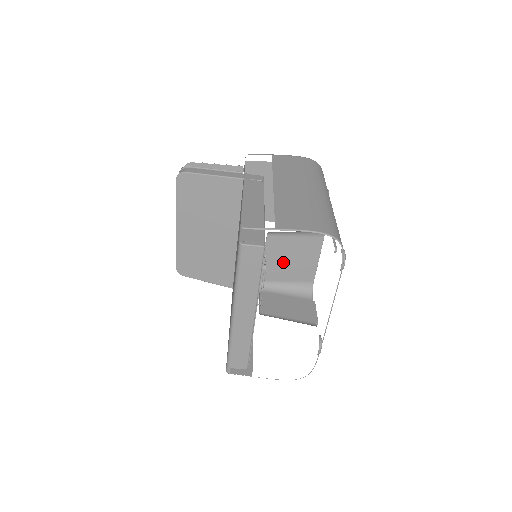
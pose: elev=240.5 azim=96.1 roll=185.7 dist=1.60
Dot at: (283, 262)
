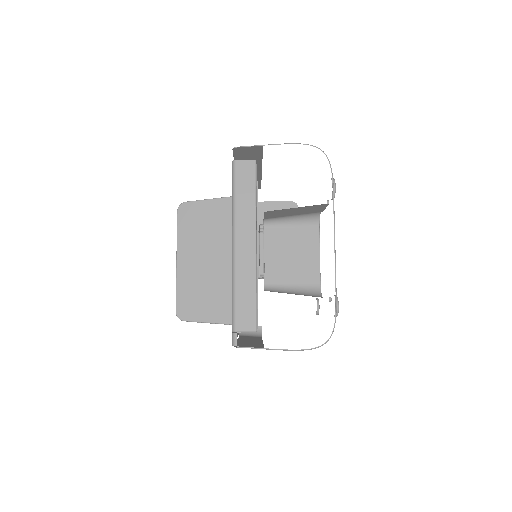
Dot at: (284, 259)
